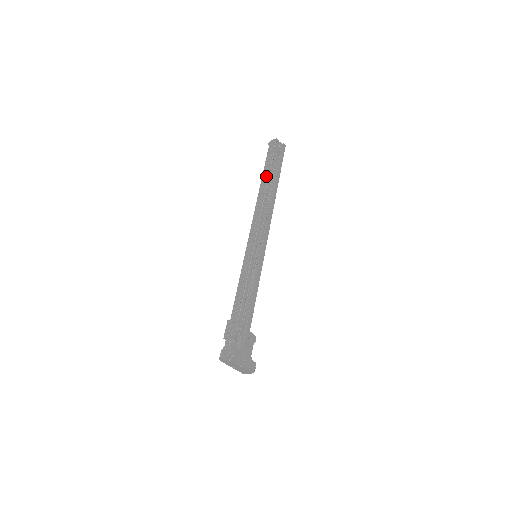
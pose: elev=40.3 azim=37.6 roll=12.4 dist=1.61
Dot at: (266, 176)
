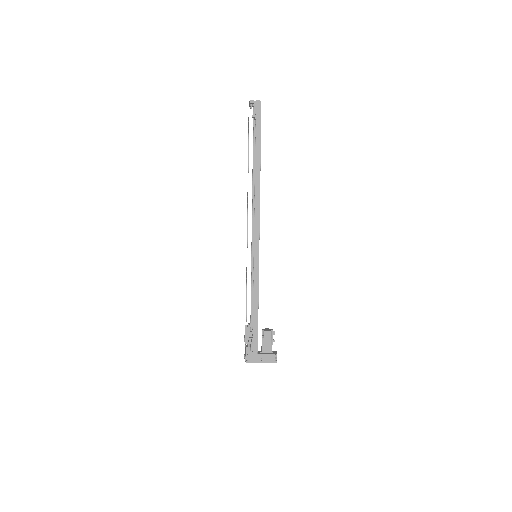
Dot at: (248, 159)
